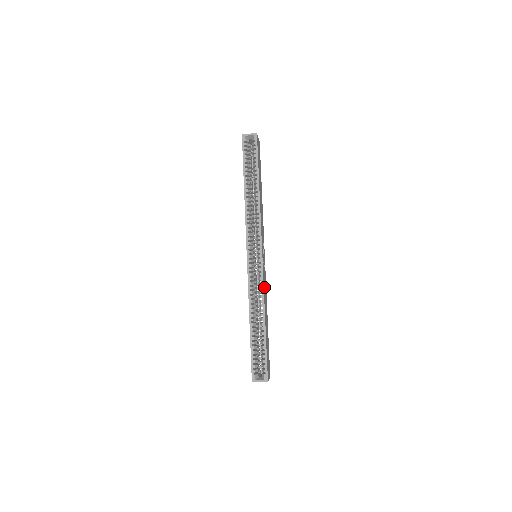
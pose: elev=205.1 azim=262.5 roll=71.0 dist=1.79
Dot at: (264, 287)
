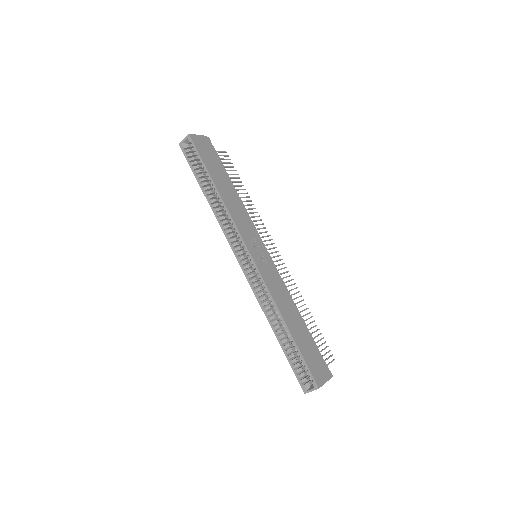
Dot at: (272, 287)
